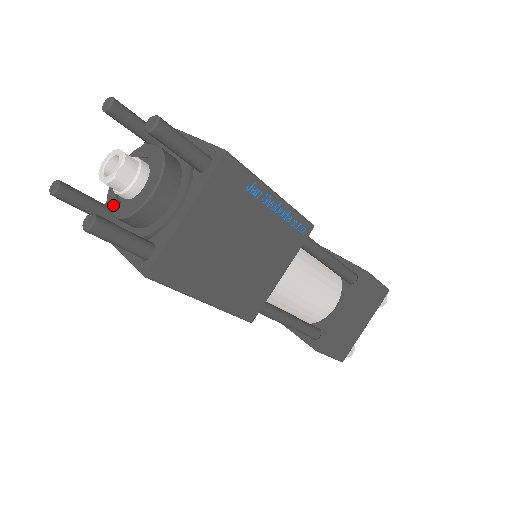
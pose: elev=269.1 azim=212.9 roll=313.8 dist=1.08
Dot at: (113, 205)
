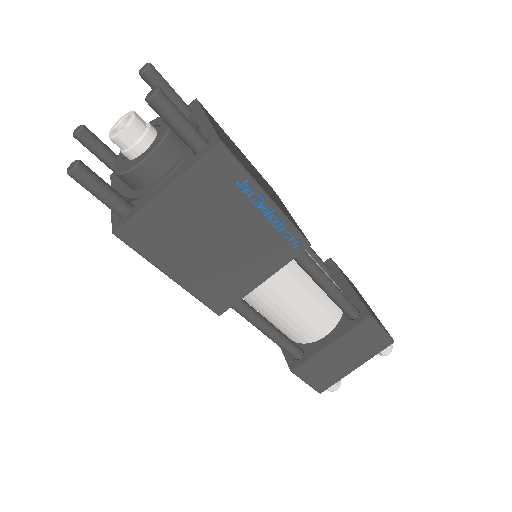
Dot at: (138, 159)
